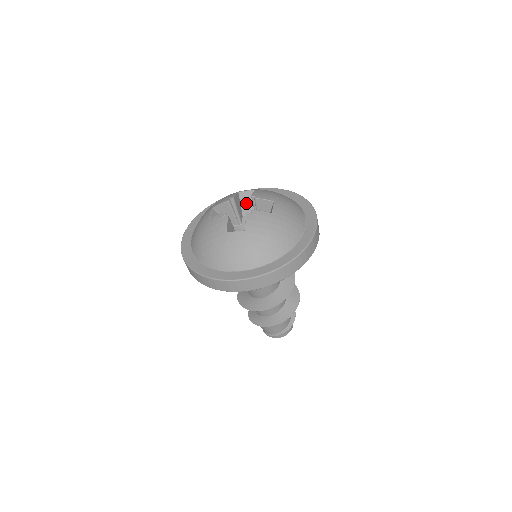
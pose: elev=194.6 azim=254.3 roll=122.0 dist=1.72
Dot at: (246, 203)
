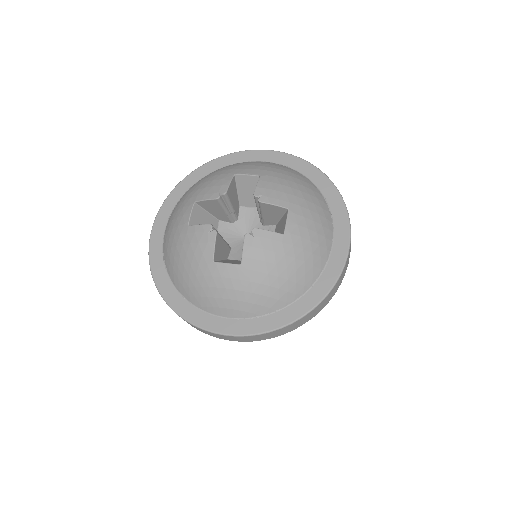
Dot at: (245, 191)
